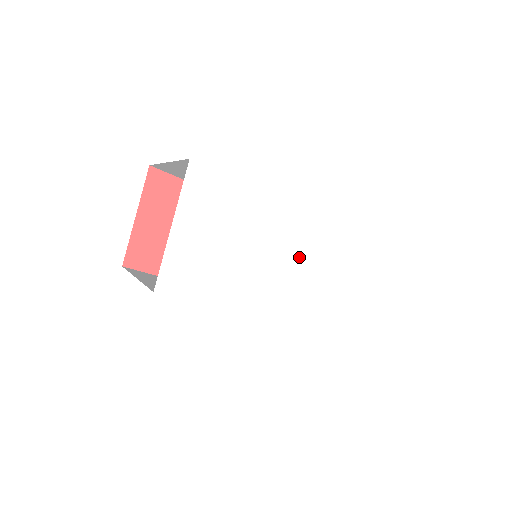
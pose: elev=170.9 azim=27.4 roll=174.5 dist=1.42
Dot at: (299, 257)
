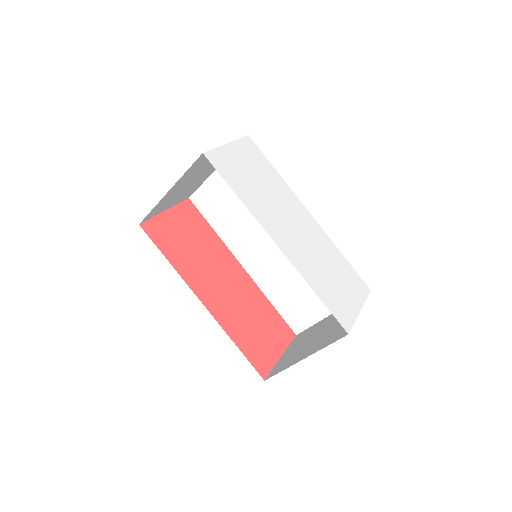
Dot at: (302, 229)
